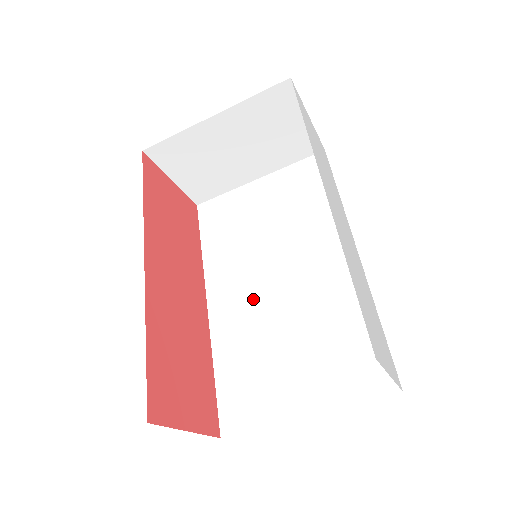
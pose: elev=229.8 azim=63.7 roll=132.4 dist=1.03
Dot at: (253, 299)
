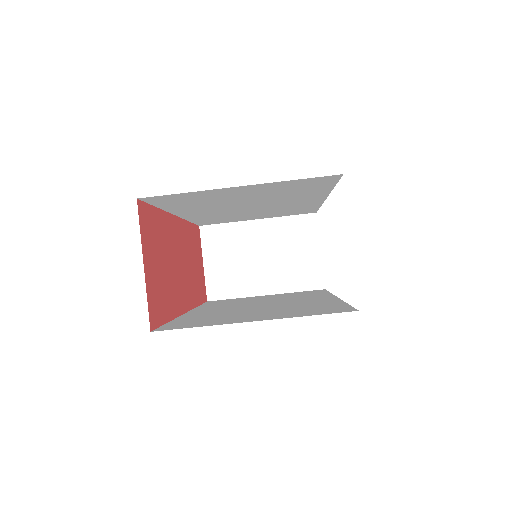
Dot at: (233, 308)
